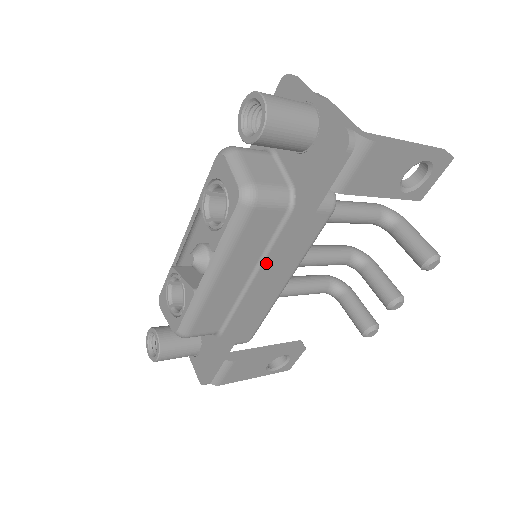
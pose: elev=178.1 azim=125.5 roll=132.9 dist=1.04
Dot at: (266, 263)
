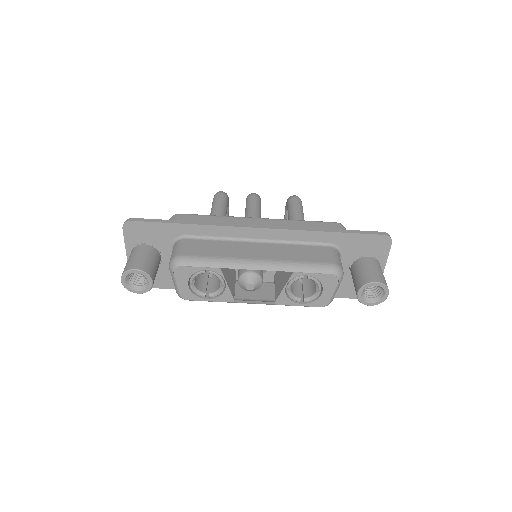
Dot at: occluded
